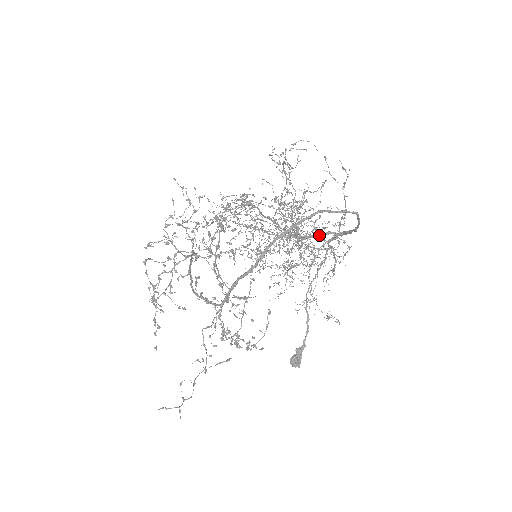
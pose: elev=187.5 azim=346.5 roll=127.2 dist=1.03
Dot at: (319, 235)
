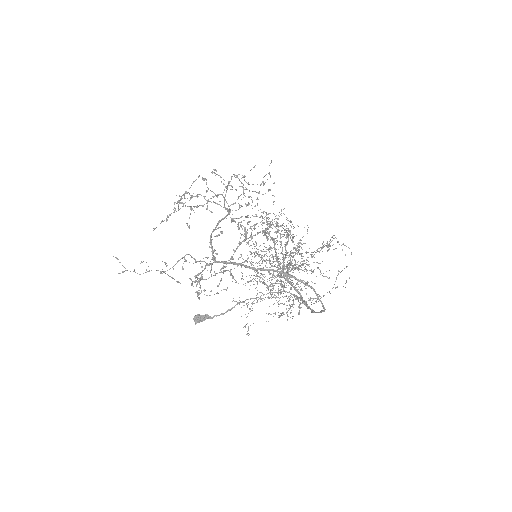
Dot at: (294, 287)
